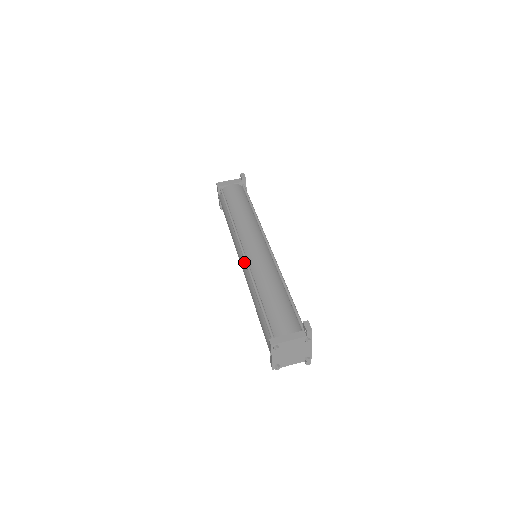
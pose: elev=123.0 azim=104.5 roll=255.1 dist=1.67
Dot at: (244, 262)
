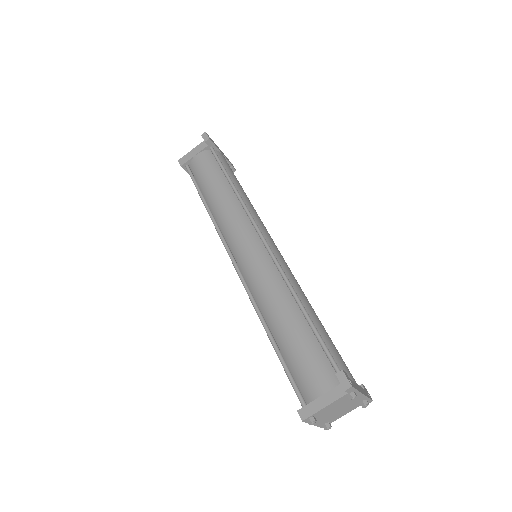
Dot at: occluded
